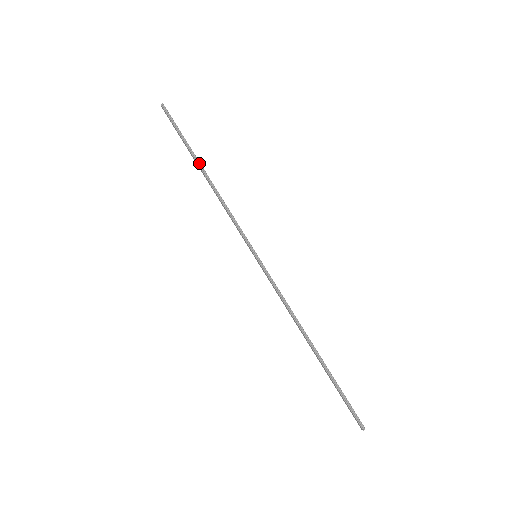
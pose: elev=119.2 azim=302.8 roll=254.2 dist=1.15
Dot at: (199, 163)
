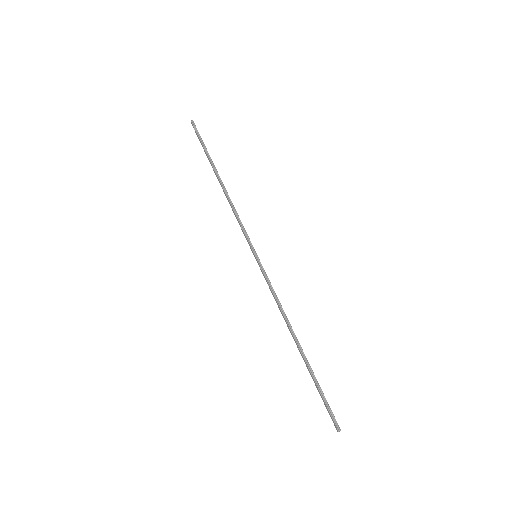
Dot at: (216, 171)
